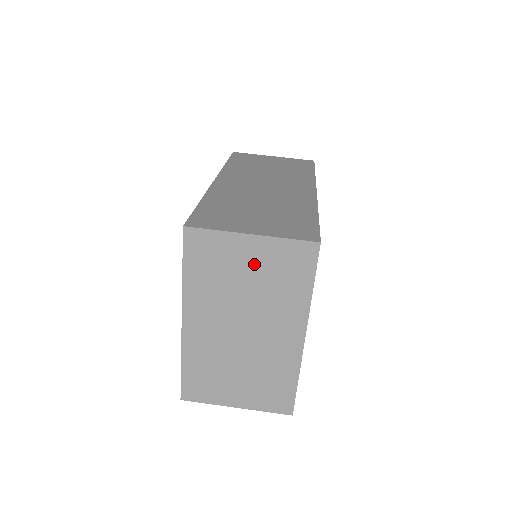
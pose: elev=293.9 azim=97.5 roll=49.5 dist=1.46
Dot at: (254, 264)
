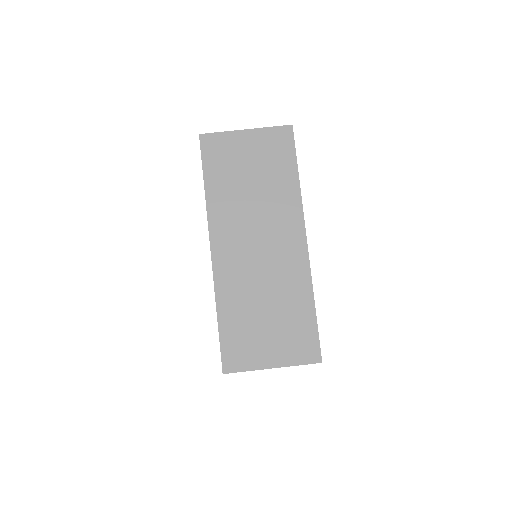
Dot at: occluded
